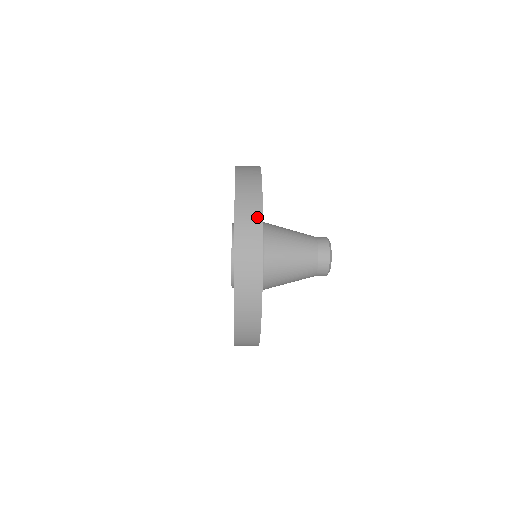
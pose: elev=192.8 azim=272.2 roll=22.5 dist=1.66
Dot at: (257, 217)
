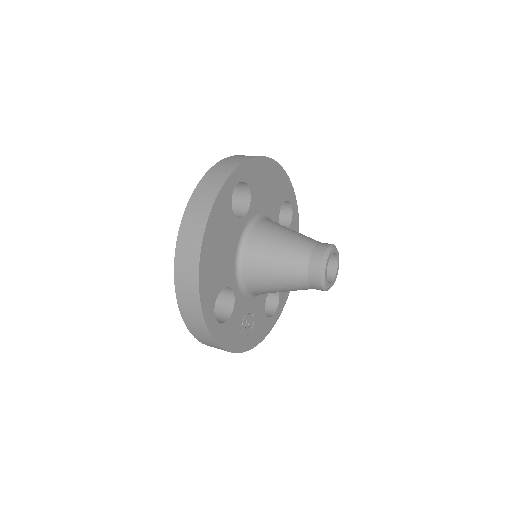
Dot at: (213, 343)
